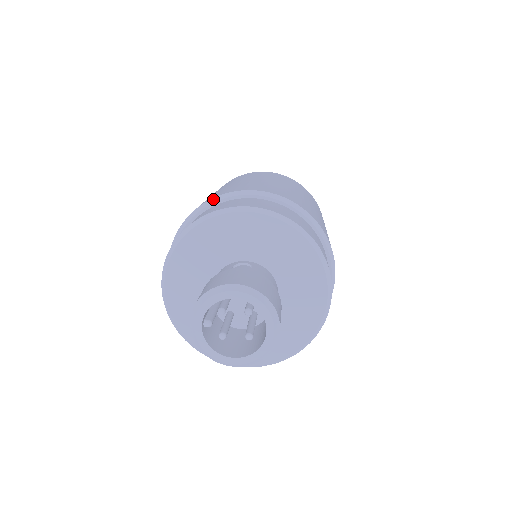
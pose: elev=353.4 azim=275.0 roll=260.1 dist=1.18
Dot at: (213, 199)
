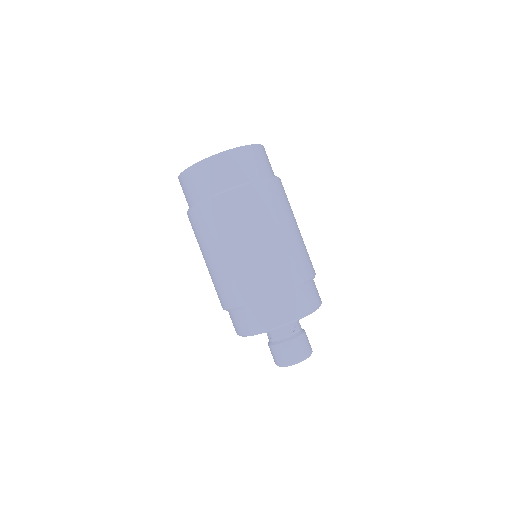
Dot at: (274, 296)
